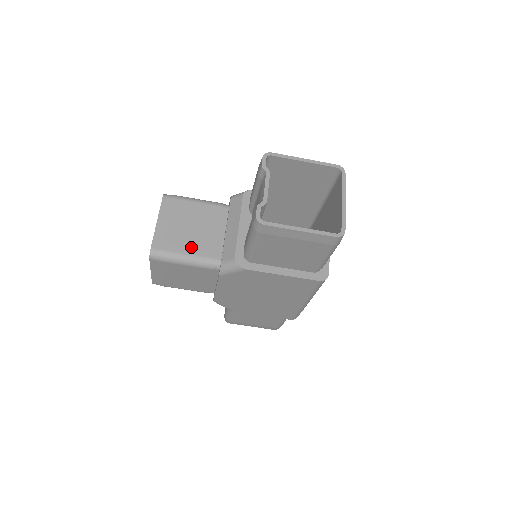
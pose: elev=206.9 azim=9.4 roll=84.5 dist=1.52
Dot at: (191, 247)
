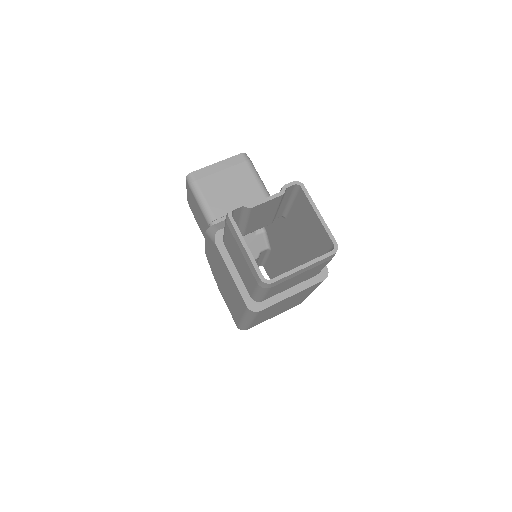
Dot at: (213, 198)
